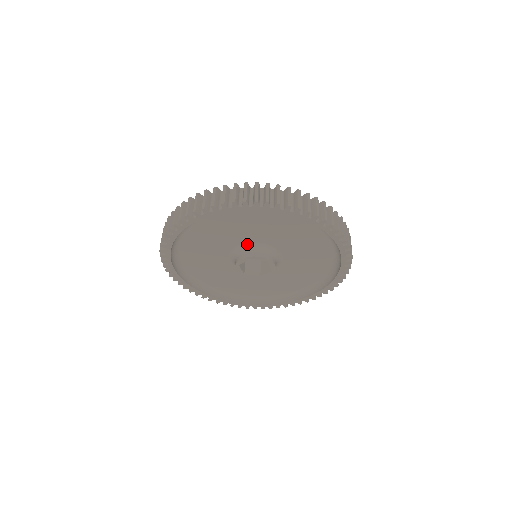
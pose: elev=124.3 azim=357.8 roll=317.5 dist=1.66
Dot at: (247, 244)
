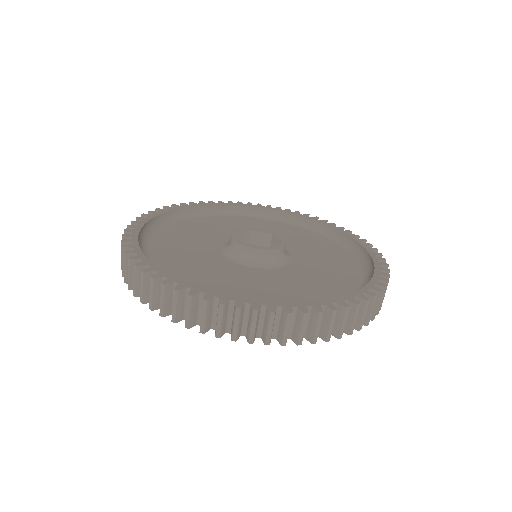
Dot at: occluded
